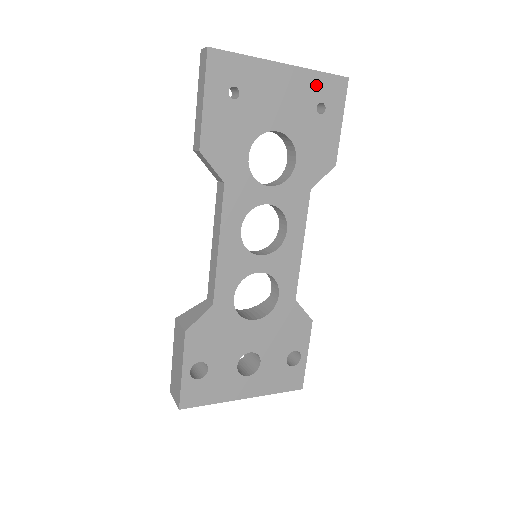
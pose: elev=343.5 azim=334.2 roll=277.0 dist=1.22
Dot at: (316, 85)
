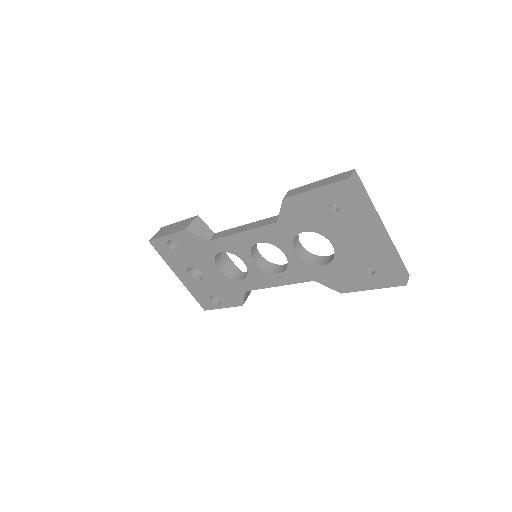
Dot at: (383, 263)
